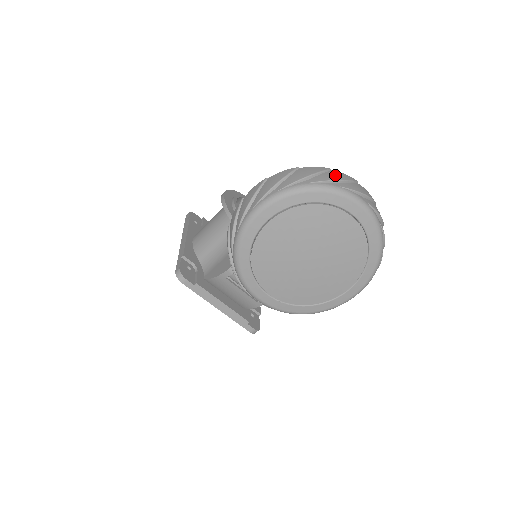
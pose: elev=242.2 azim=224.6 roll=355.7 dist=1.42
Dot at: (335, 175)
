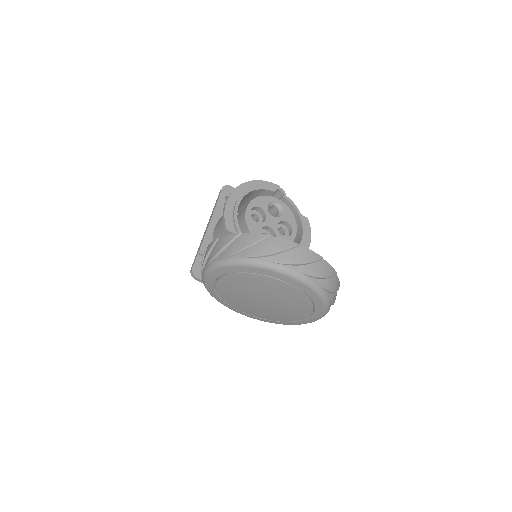
Dot at: (268, 246)
